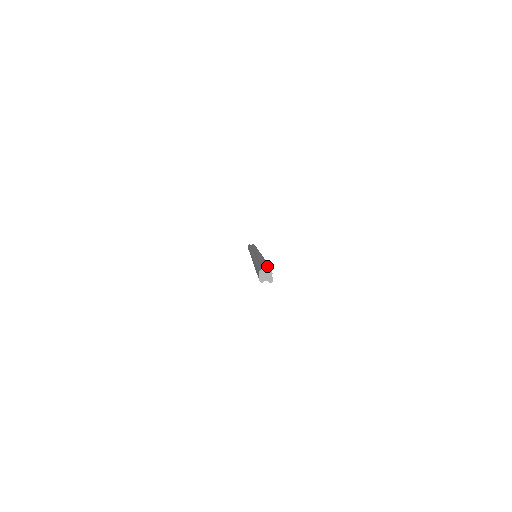
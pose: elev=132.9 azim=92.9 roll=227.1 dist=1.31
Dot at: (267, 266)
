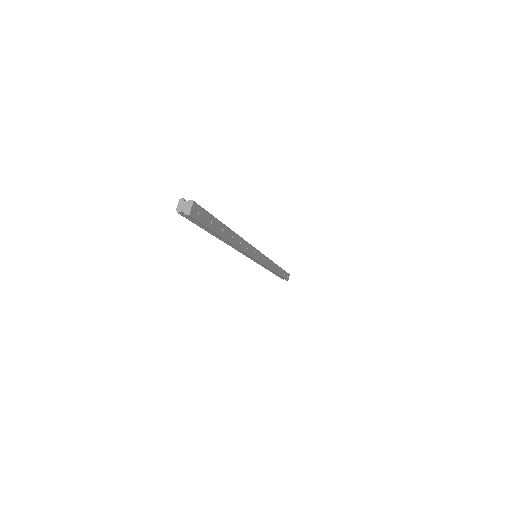
Dot at: (199, 206)
